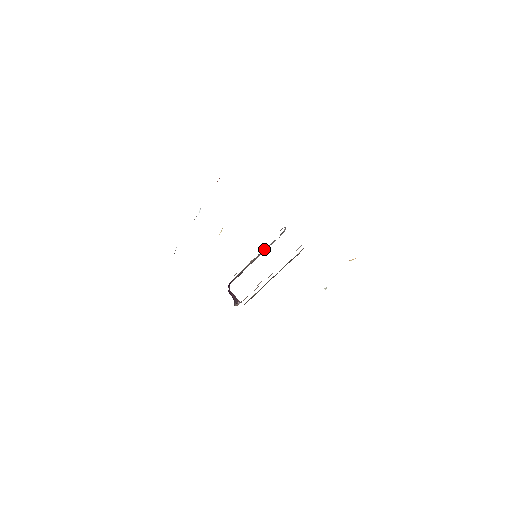
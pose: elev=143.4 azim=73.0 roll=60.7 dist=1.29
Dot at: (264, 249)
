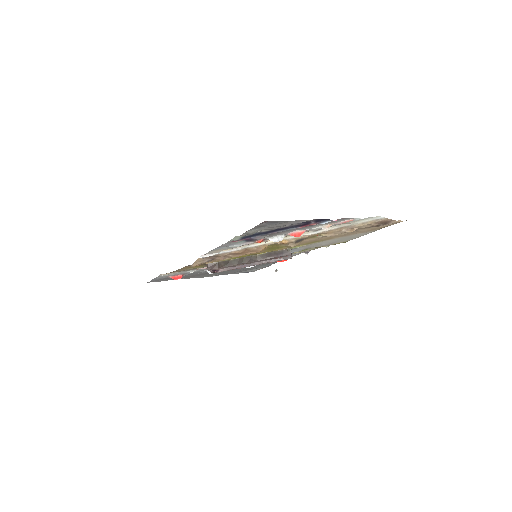
Dot at: occluded
